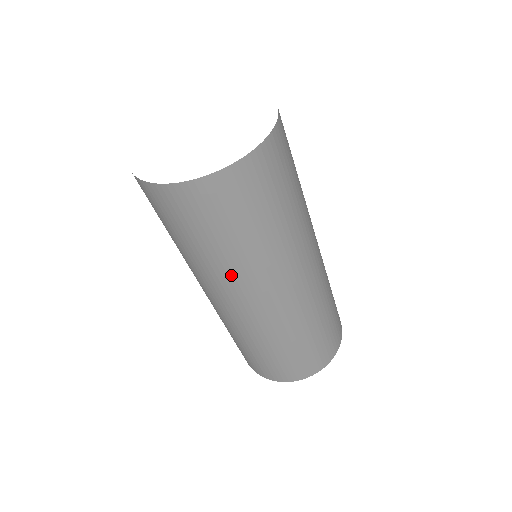
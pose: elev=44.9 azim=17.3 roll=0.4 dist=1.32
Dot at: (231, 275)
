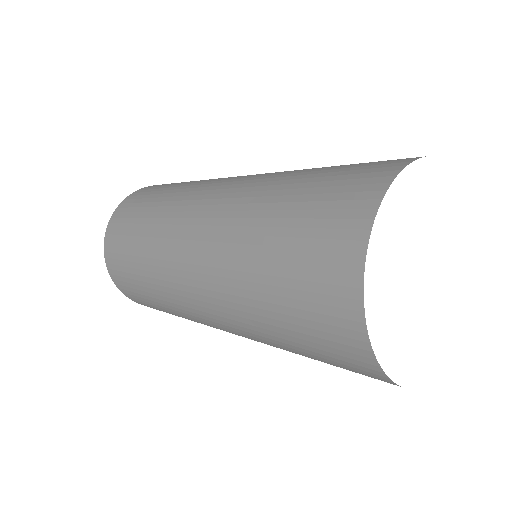
Dot at: occluded
